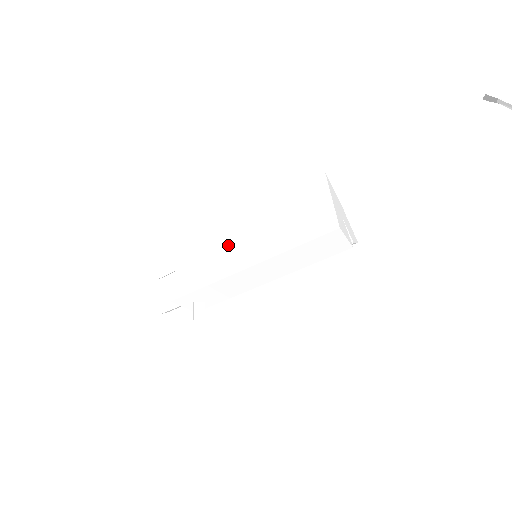
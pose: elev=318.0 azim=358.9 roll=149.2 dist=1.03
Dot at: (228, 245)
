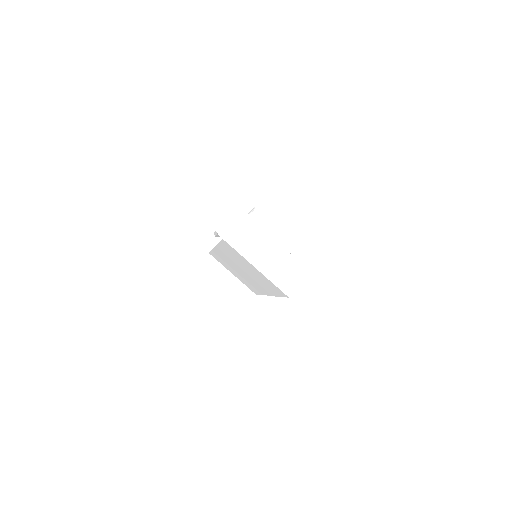
Dot at: occluded
